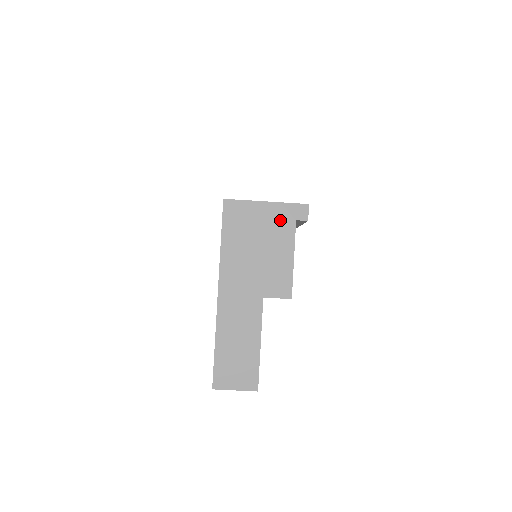
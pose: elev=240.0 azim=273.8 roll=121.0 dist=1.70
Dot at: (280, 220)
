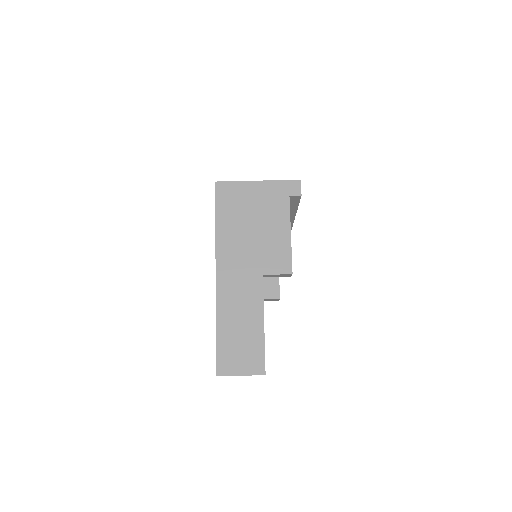
Dot at: (273, 197)
